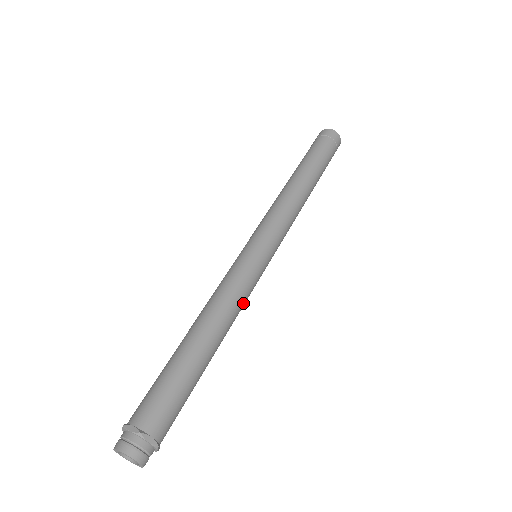
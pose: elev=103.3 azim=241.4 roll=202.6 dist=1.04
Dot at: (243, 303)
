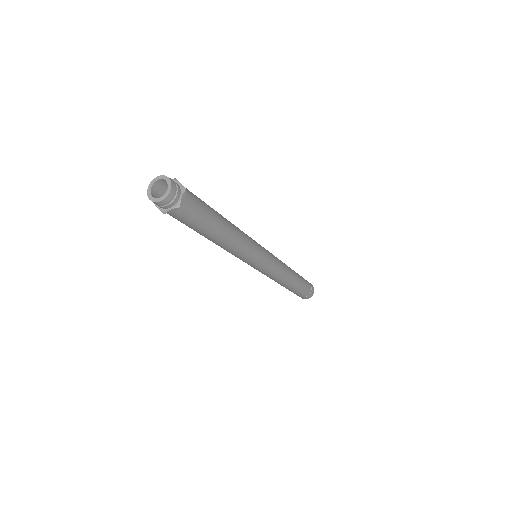
Dot at: (242, 252)
